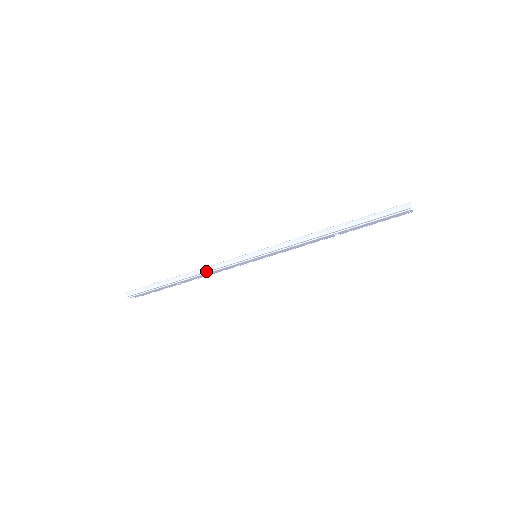
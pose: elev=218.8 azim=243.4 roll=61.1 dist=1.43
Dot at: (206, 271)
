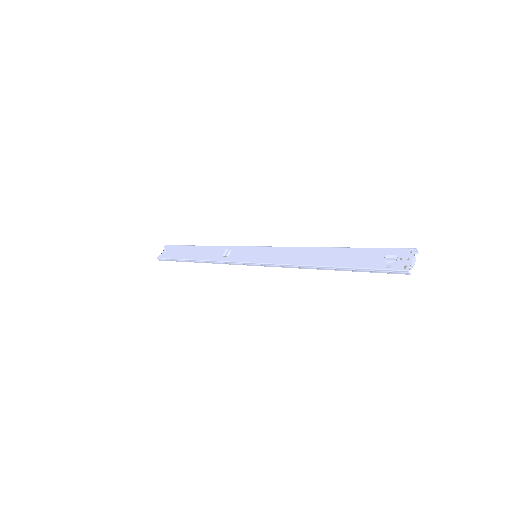
Dot at: occluded
